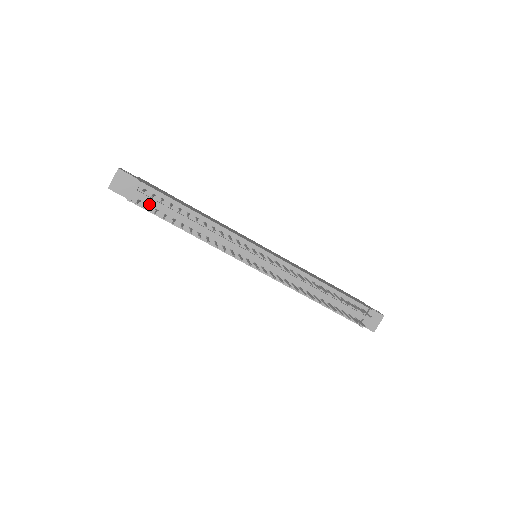
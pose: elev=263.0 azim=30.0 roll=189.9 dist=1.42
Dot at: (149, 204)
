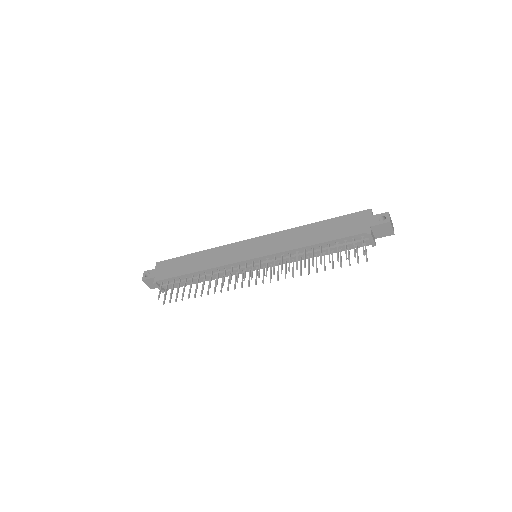
Dot at: occluded
